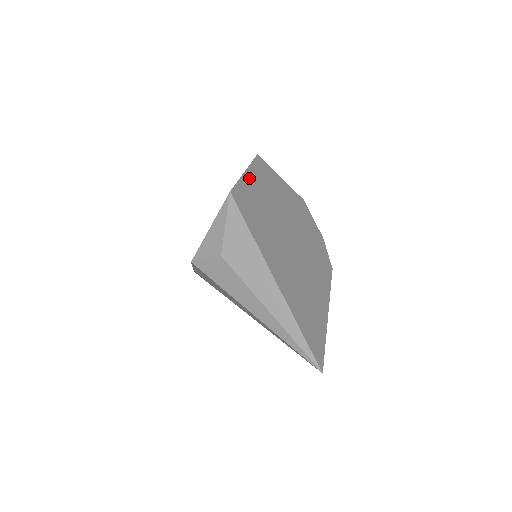
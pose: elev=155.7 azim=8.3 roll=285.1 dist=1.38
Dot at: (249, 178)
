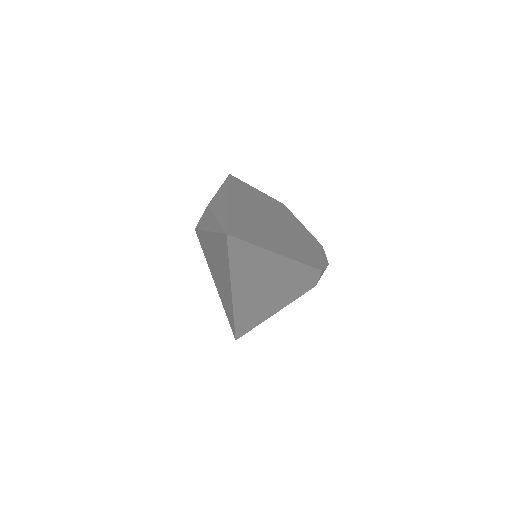
Dot at: (259, 192)
